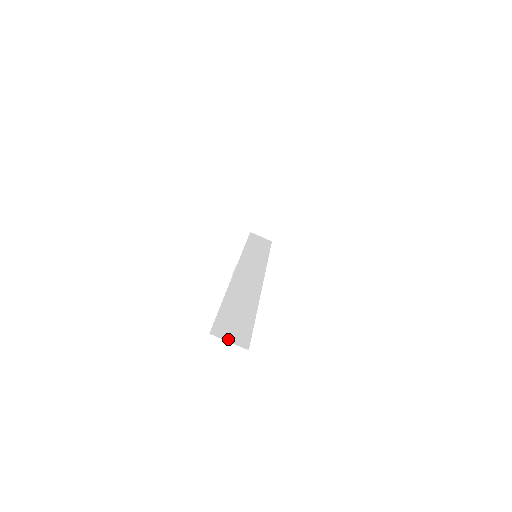
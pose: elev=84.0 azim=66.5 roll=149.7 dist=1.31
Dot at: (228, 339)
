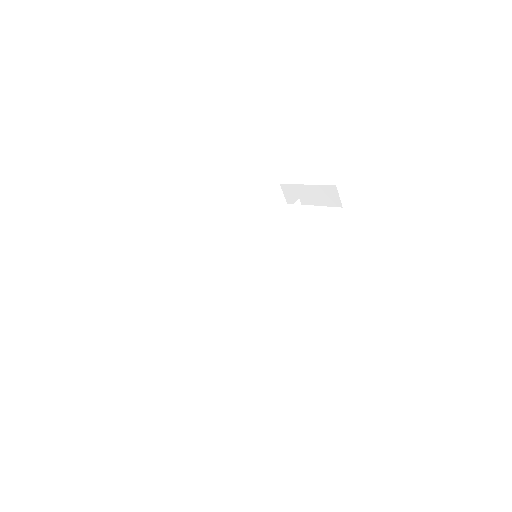
Dot at: (129, 363)
